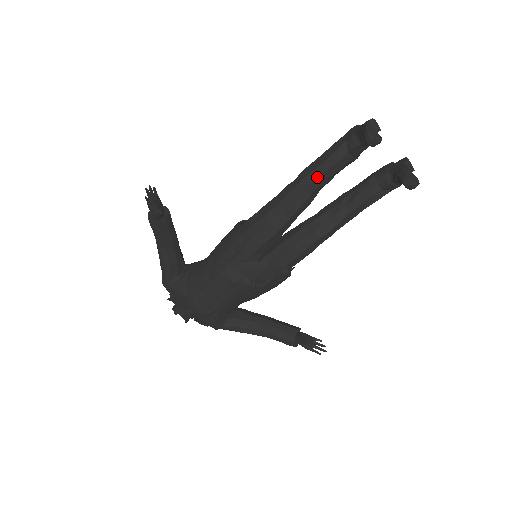
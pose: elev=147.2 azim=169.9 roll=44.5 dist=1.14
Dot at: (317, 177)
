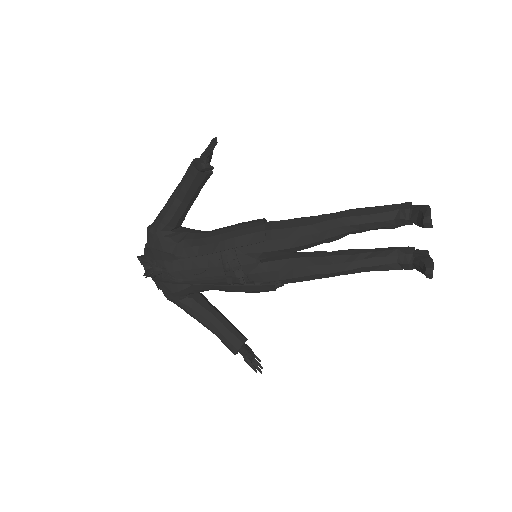
Dot at: (358, 223)
